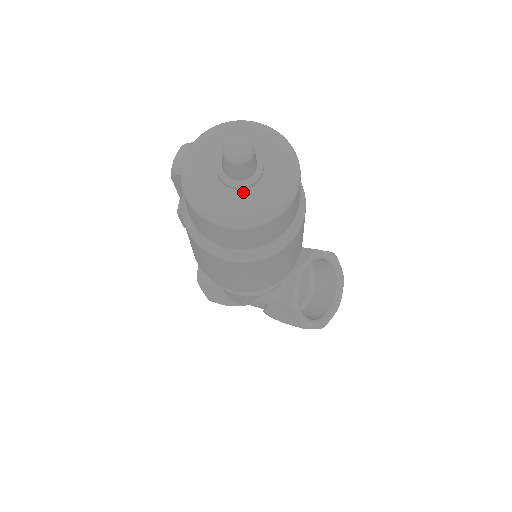
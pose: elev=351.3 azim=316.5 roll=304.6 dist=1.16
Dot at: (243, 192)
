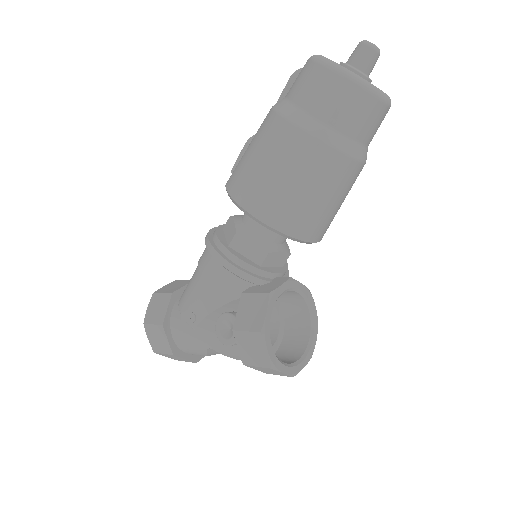
Dot at: occluded
